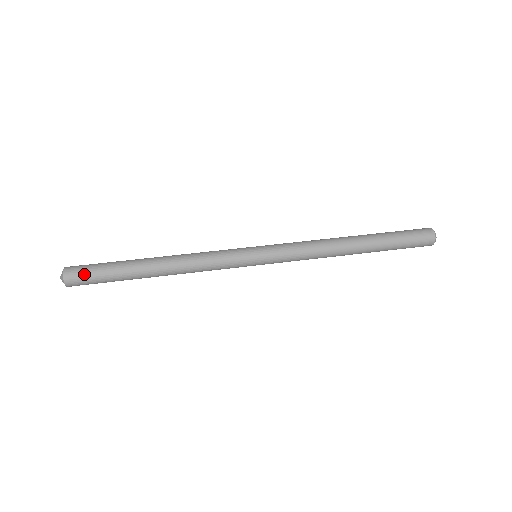
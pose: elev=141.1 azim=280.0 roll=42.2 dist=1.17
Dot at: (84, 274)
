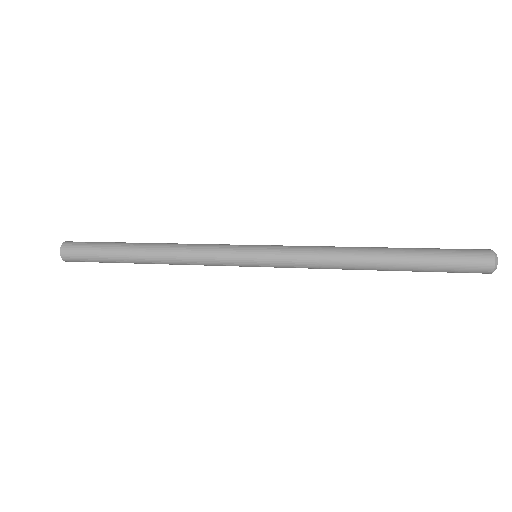
Dot at: (81, 244)
